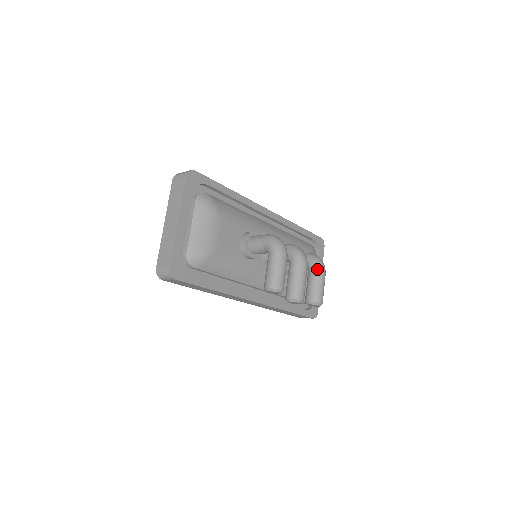
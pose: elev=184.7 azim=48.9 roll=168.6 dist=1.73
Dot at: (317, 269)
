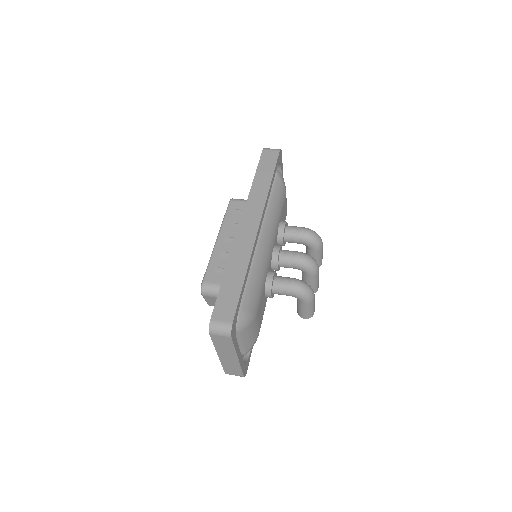
Dot at: (318, 249)
